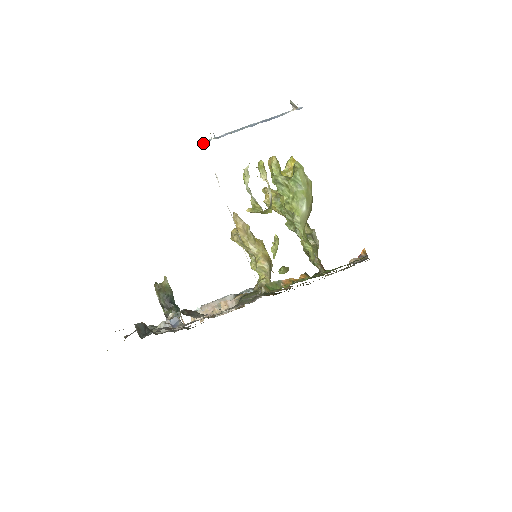
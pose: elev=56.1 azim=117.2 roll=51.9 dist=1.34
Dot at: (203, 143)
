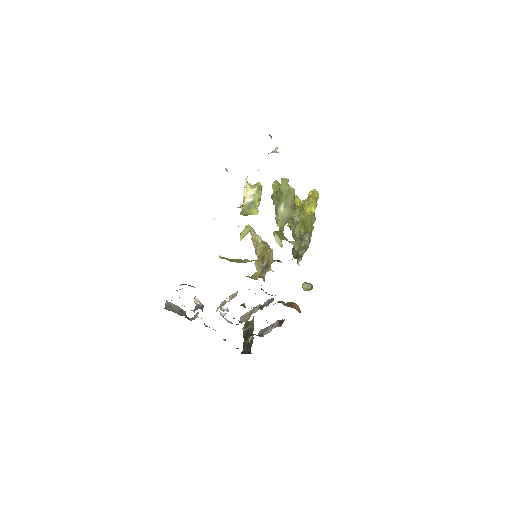
Dot at: occluded
